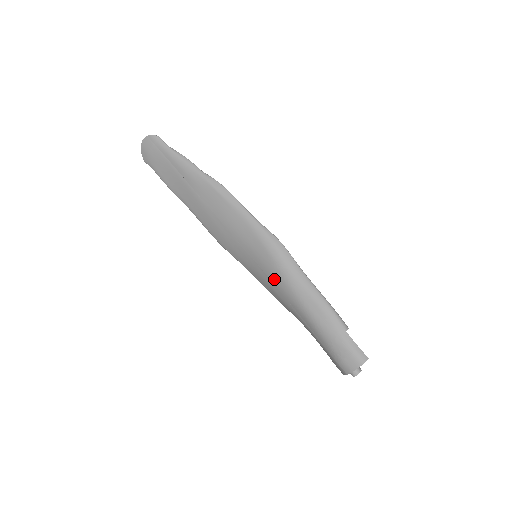
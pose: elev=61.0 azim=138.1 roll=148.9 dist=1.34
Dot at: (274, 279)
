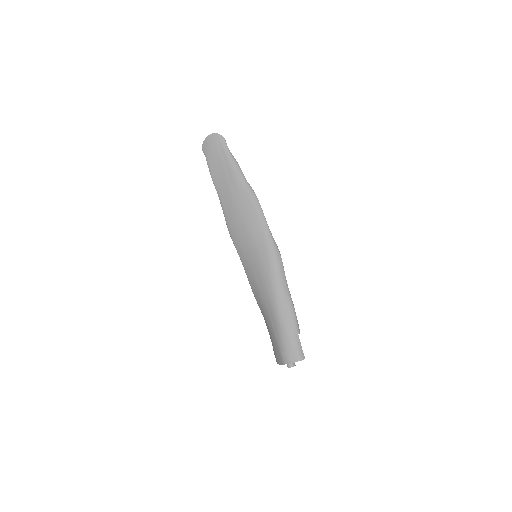
Dot at: (263, 278)
